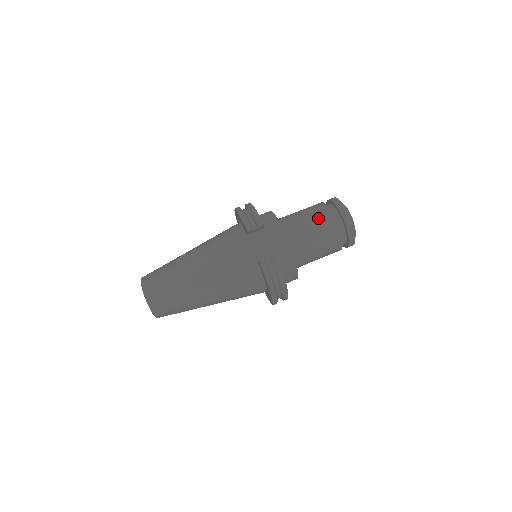
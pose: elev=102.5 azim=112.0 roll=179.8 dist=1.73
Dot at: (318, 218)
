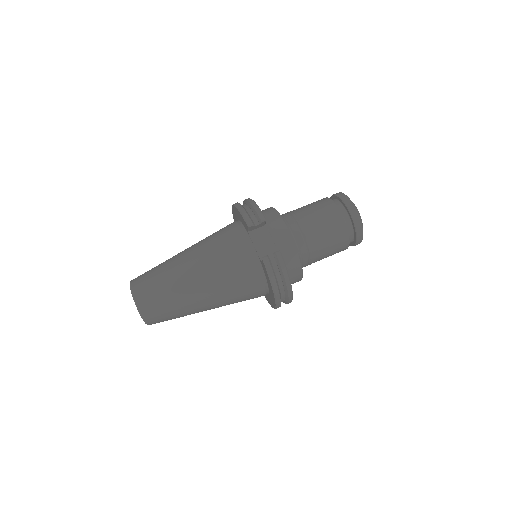
Dot at: (323, 214)
